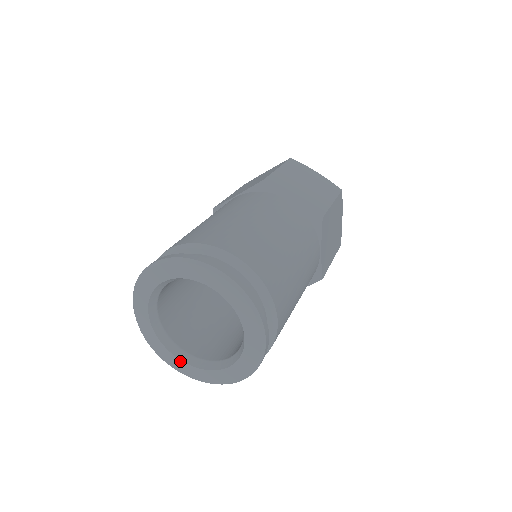
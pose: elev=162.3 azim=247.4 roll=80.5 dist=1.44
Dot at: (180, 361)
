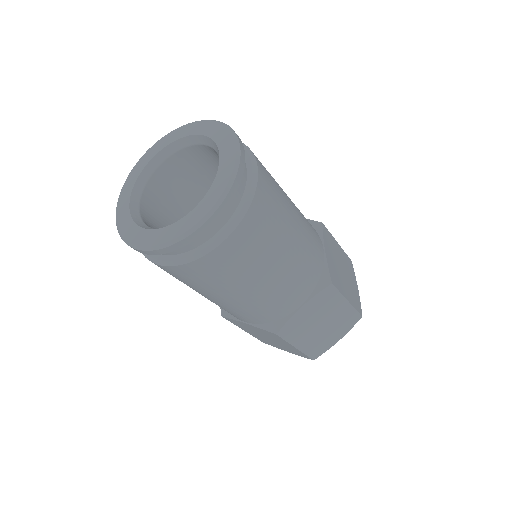
Dot at: (148, 231)
